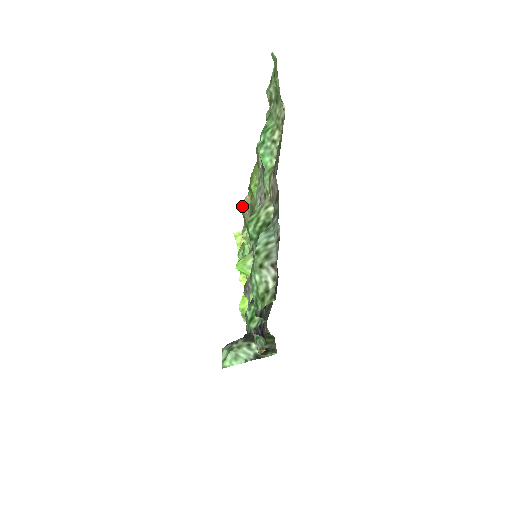
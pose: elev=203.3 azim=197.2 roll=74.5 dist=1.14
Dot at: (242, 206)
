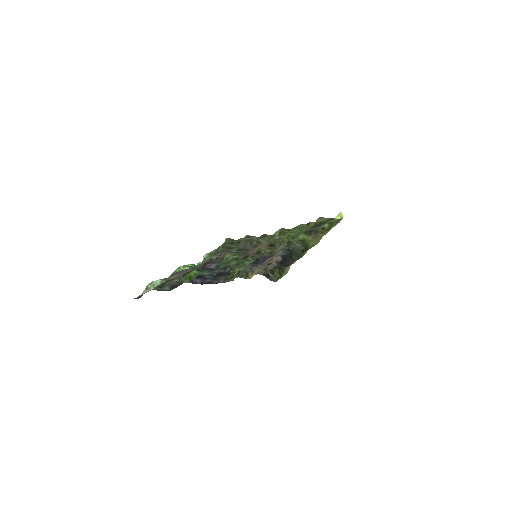
Dot at: (318, 219)
